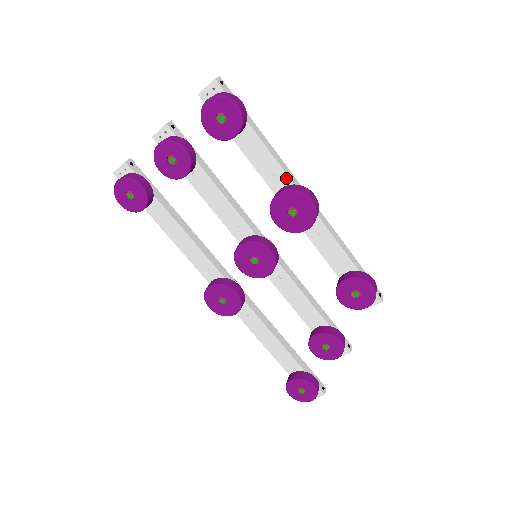
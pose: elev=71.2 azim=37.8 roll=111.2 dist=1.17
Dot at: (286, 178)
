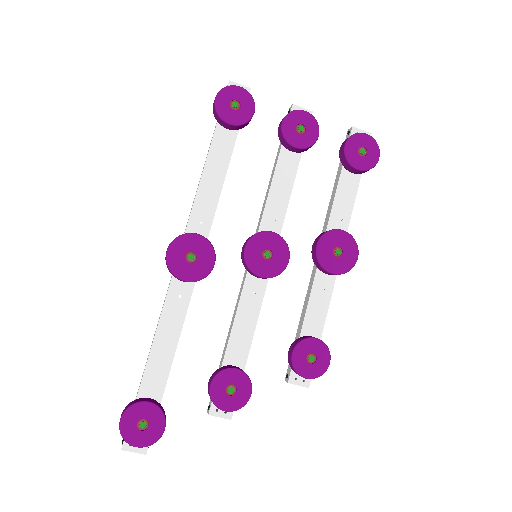
Dot at: (345, 229)
